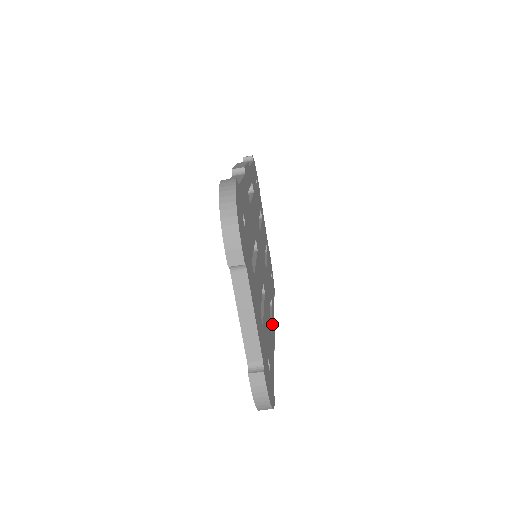
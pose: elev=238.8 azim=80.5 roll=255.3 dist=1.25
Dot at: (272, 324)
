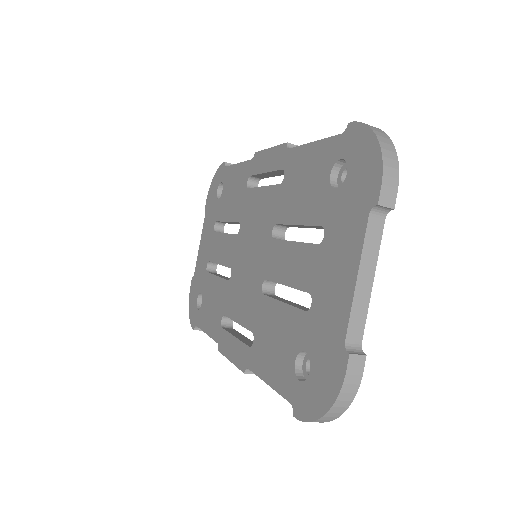
Dot at: occluded
